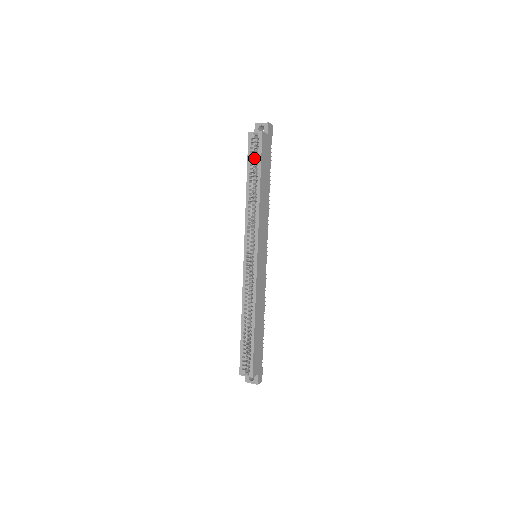
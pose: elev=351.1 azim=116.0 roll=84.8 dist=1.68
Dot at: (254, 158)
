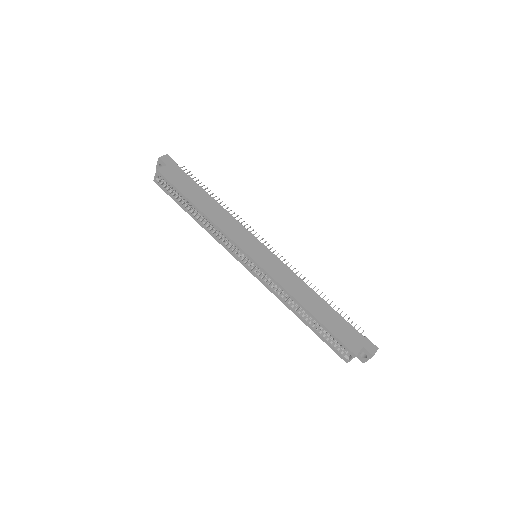
Dot at: (175, 192)
